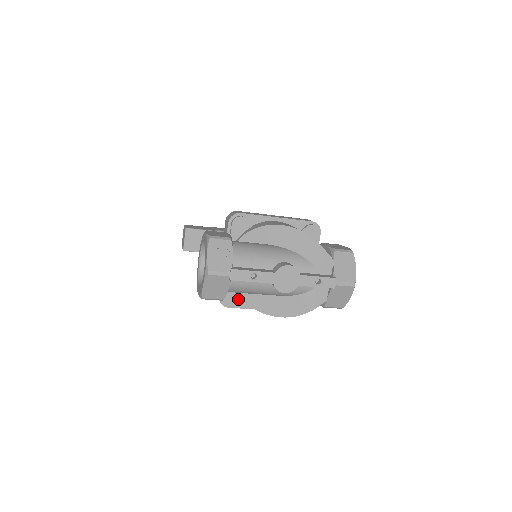
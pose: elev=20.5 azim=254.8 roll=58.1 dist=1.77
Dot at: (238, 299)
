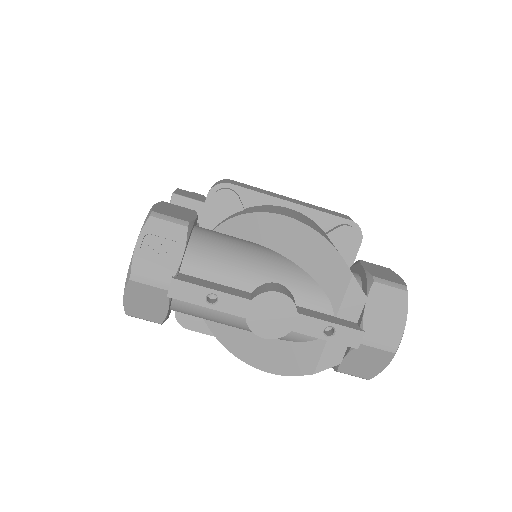
Dot at: occluded
